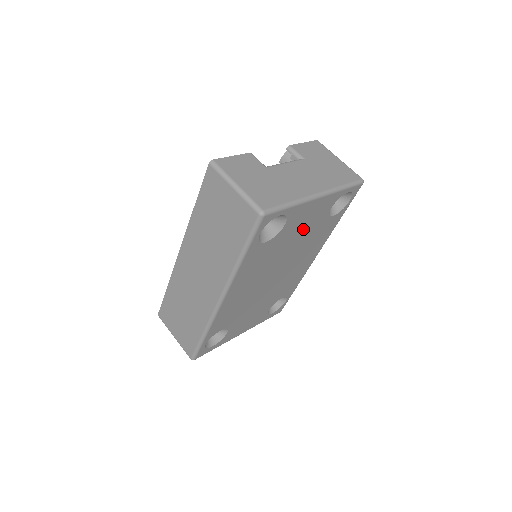
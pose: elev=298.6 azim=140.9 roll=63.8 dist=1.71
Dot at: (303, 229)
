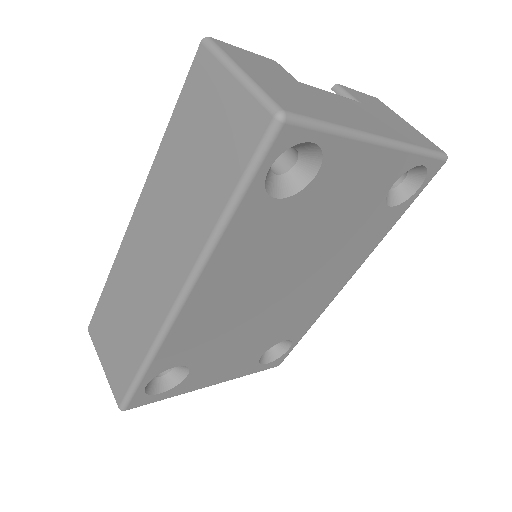
Dot at: (342, 207)
